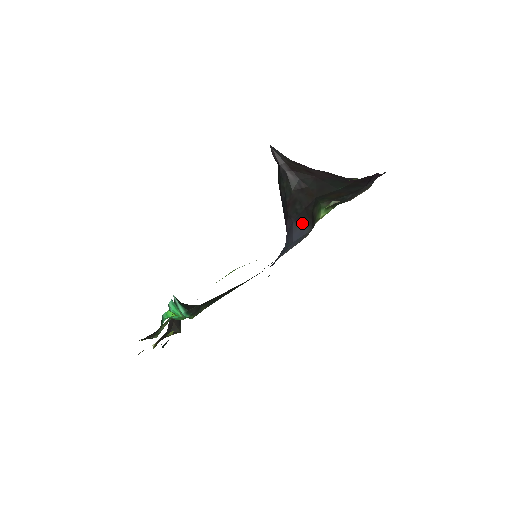
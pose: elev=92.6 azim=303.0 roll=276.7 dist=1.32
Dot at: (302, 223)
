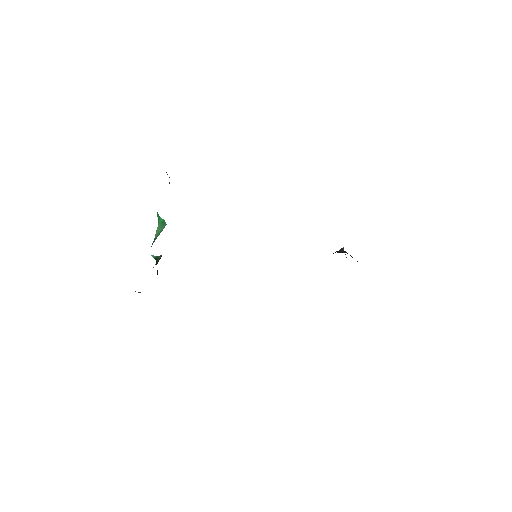
Dot at: occluded
